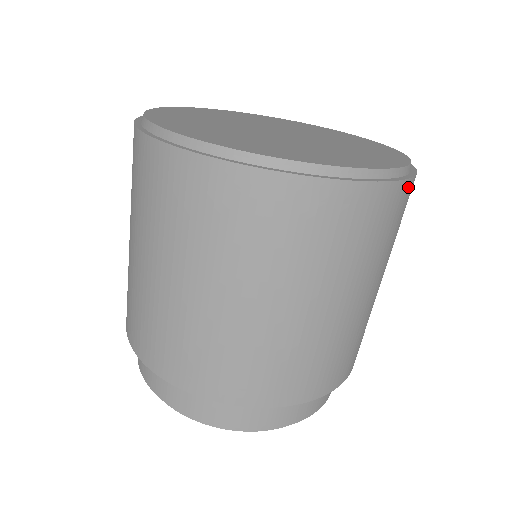
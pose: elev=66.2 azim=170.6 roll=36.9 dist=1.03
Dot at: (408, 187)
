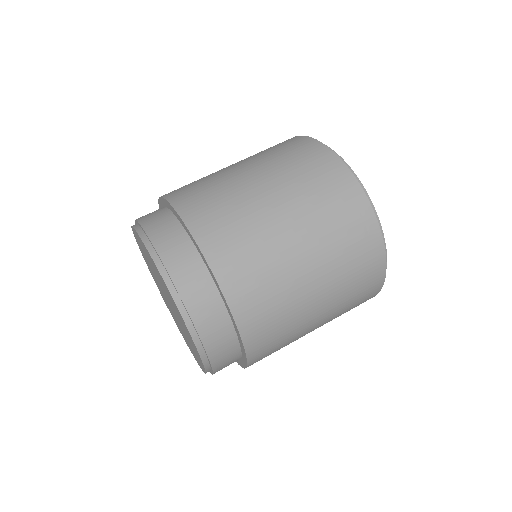
Dot at: (380, 254)
